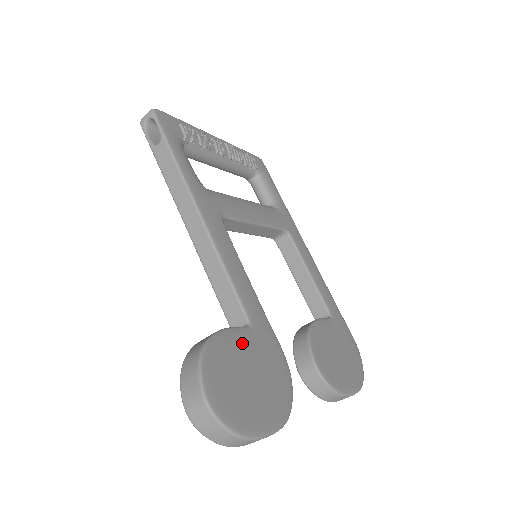
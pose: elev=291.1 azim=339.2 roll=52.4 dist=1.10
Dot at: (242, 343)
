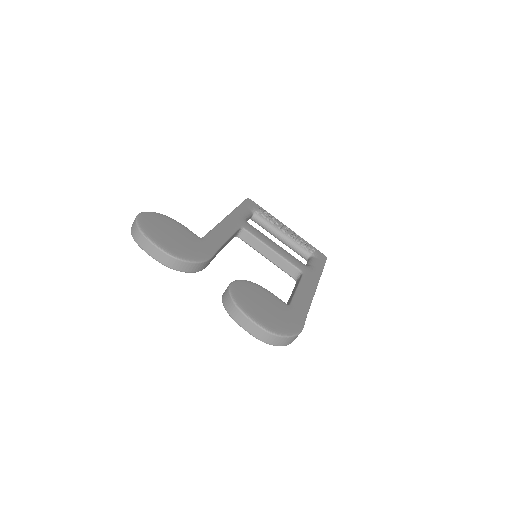
Dot at: (185, 232)
